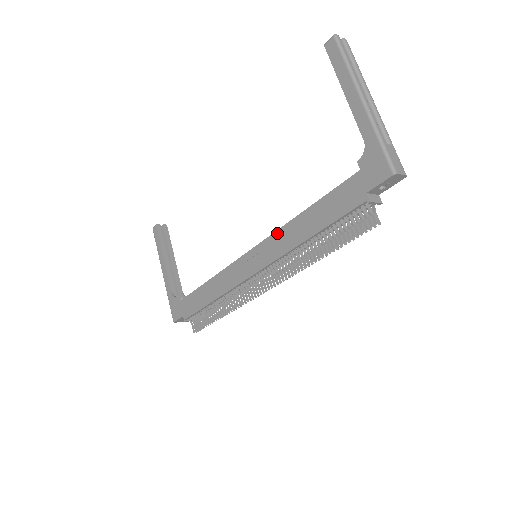
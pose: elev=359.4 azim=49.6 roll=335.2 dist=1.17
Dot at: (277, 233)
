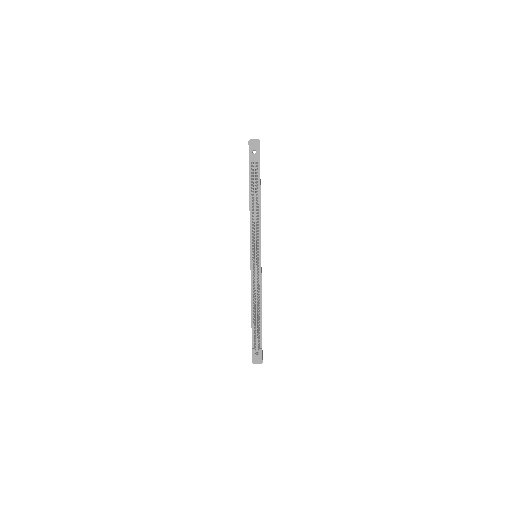
Dot at: occluded
